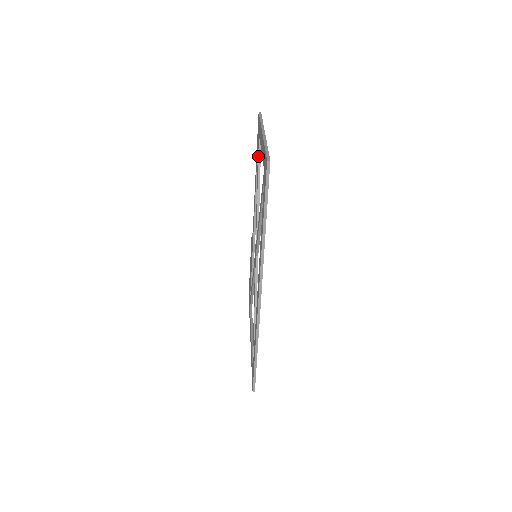
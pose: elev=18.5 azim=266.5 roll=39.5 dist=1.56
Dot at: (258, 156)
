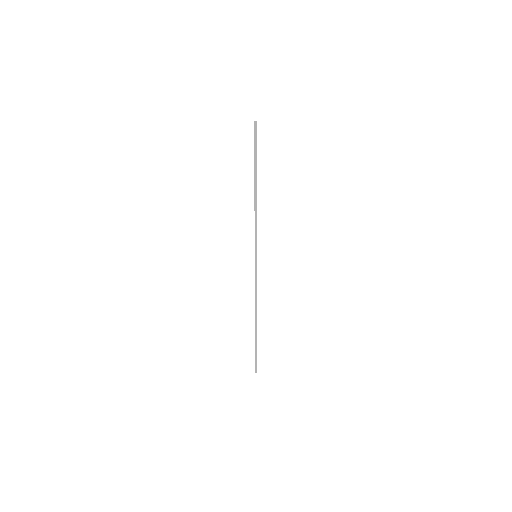
Dot at: occluded
